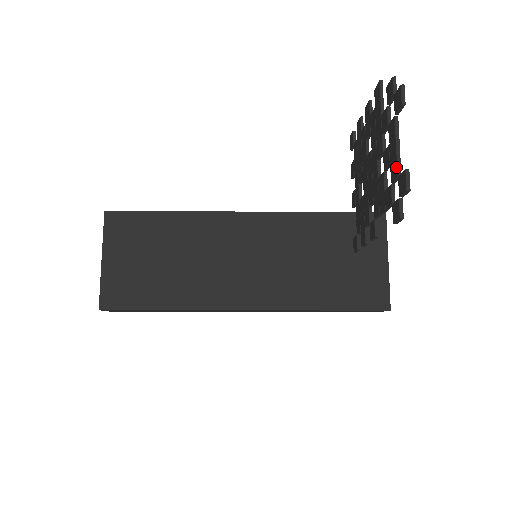
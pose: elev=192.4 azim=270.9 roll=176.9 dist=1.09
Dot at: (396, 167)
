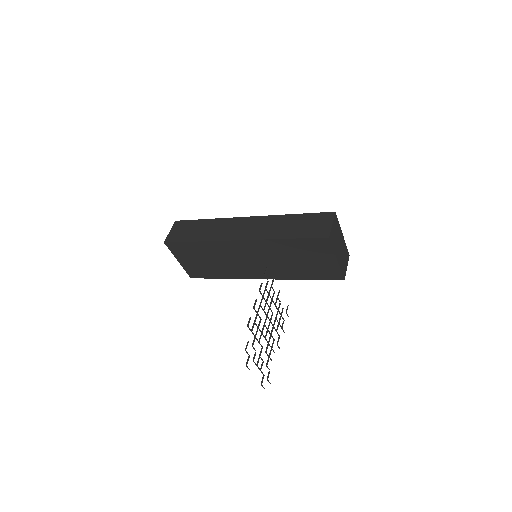
Dot at: (261, 372)
